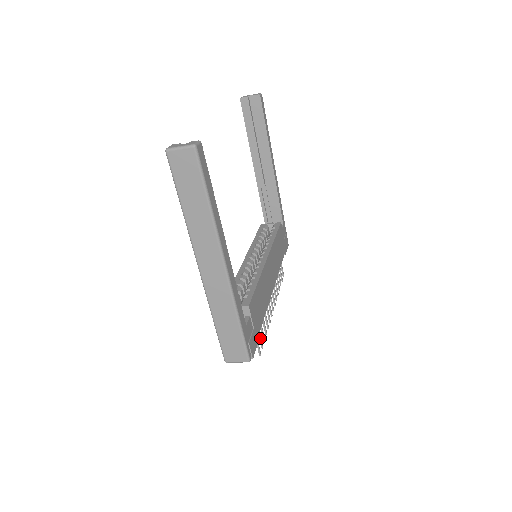
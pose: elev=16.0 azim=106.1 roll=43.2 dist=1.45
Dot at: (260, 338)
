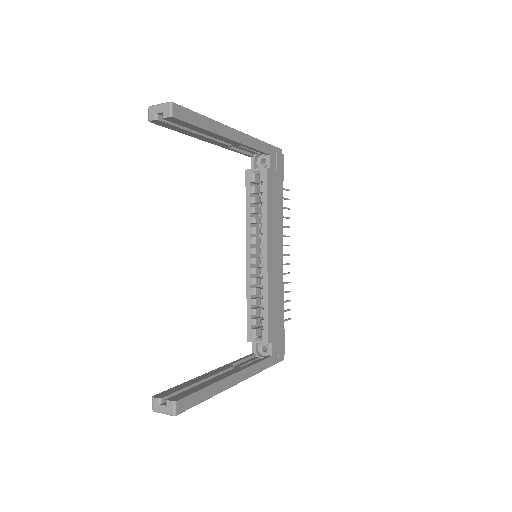
Dot at: occluded
